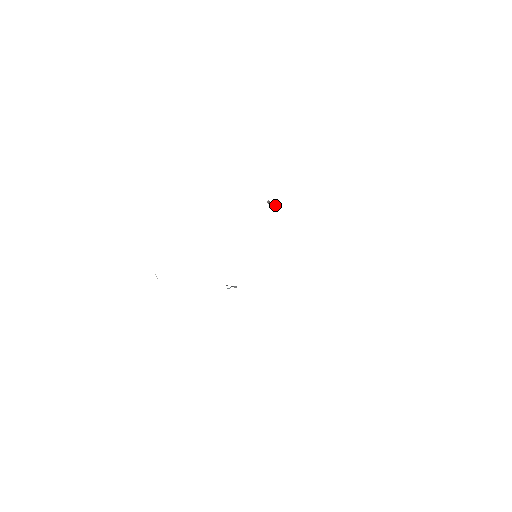
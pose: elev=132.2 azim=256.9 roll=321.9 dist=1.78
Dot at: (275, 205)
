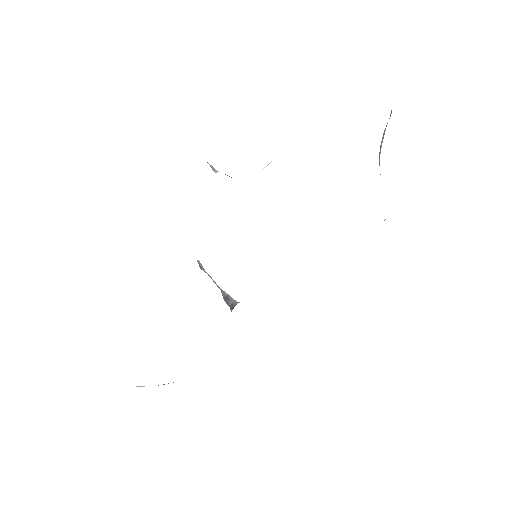
Dot at: occluded
